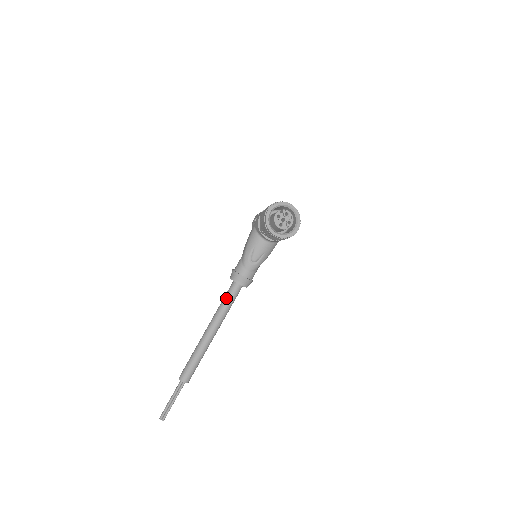
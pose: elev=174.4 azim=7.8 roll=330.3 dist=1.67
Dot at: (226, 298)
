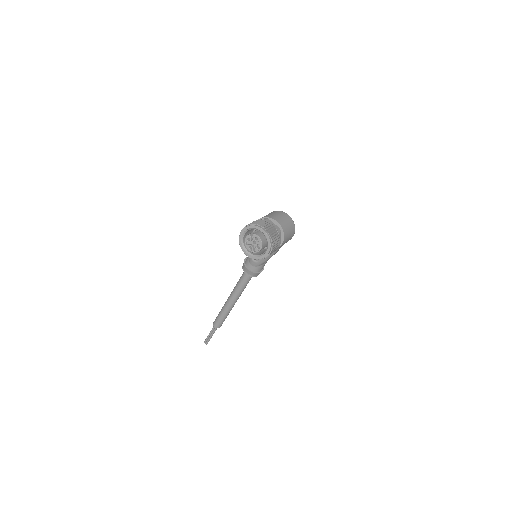
Dot at: (240, 279)
